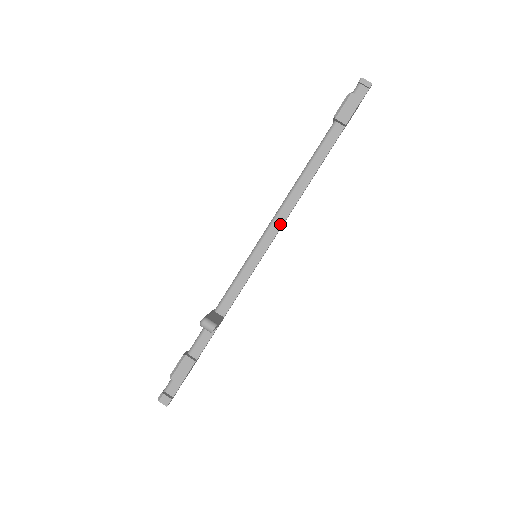
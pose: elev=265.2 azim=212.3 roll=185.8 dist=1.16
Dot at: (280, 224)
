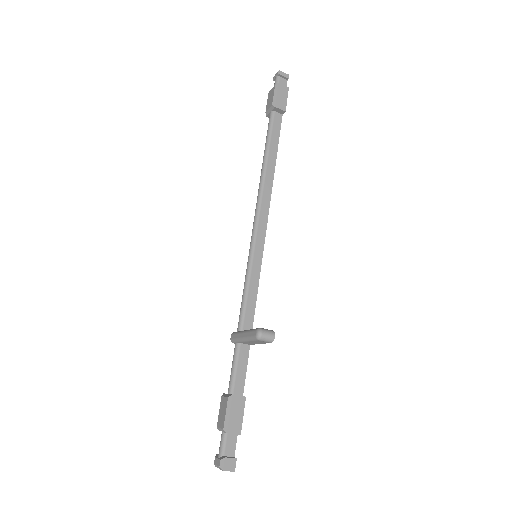
Dot at: (266, 216)
